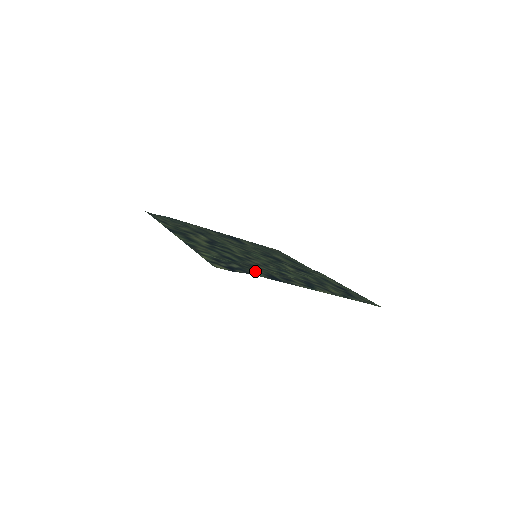
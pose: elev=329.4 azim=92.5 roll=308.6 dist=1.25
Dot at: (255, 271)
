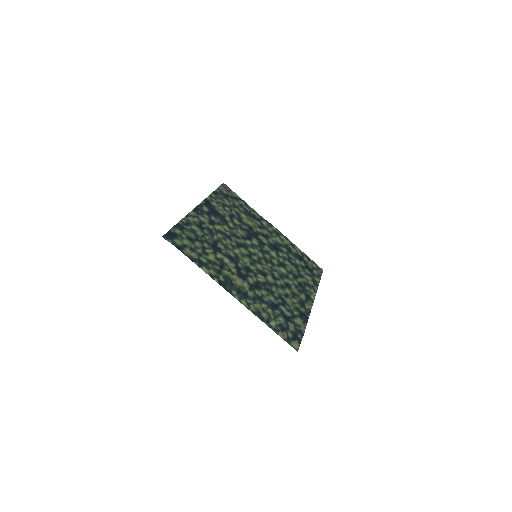
Dot at: (297, 319)
